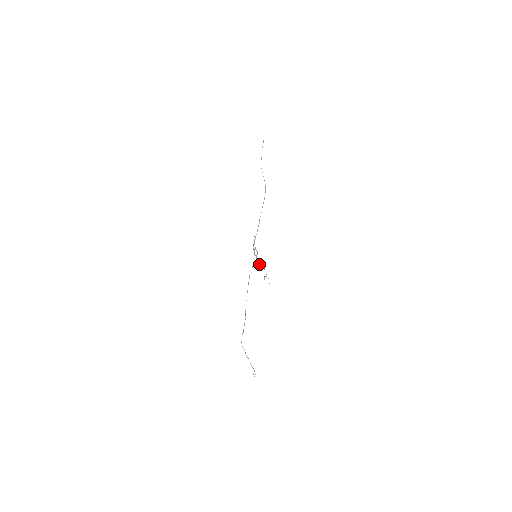
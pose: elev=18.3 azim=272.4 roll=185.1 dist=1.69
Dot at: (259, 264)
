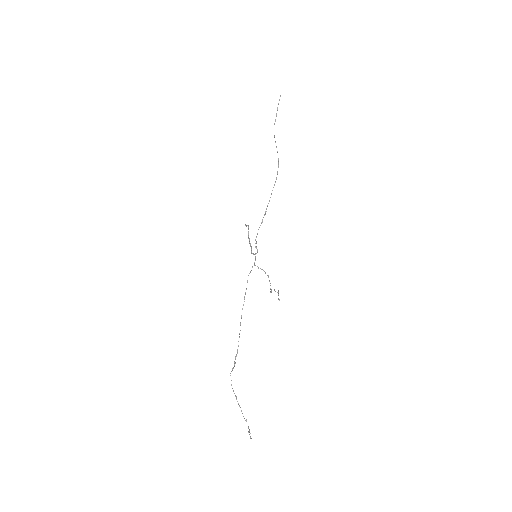
Dot at: occluded
